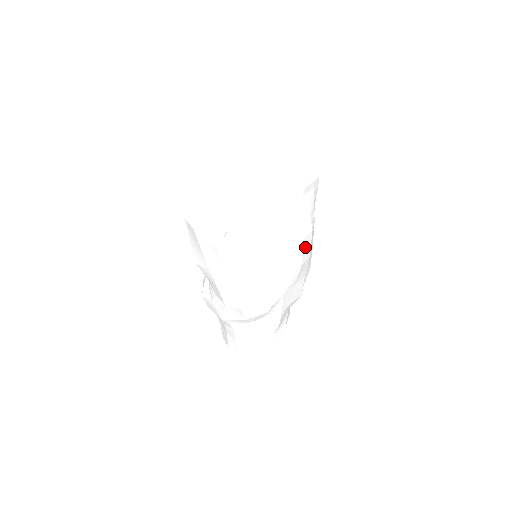
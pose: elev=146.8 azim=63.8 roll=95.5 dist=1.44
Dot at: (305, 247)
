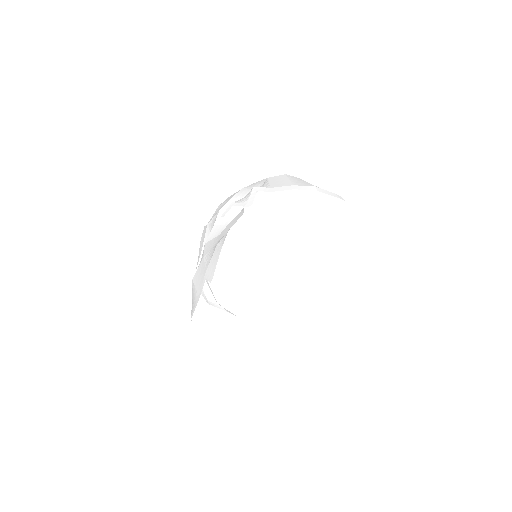
Dot at: occluded
